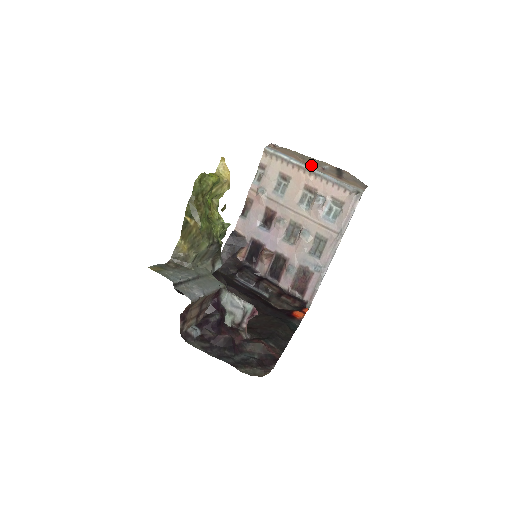
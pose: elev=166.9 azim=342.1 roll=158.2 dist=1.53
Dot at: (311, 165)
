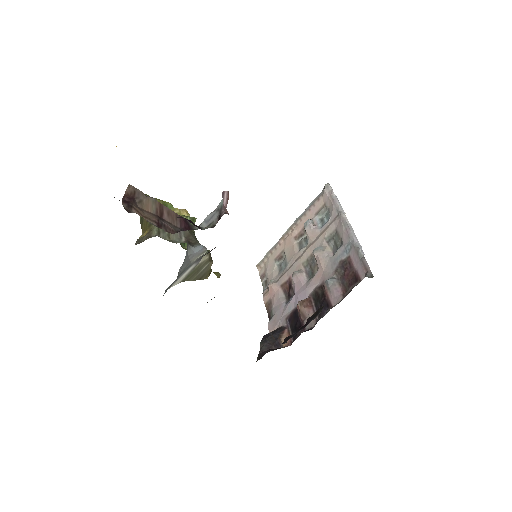
Dot at: occluded
